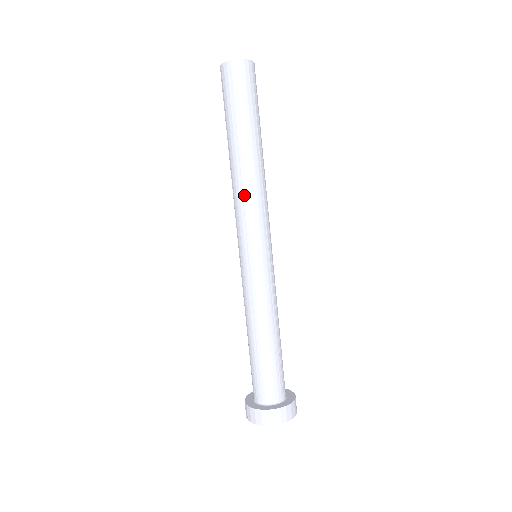
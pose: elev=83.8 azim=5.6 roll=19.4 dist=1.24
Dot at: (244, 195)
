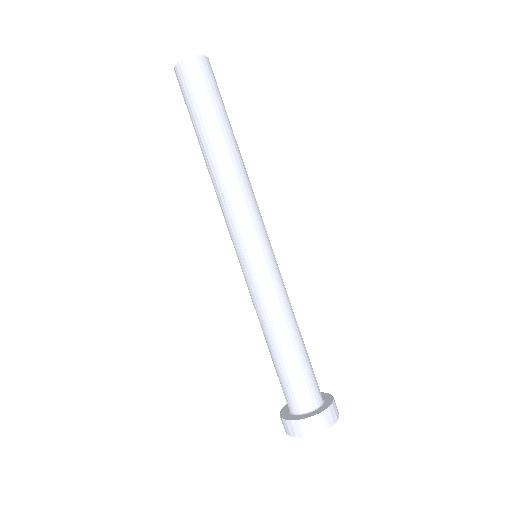
Dot at: (219, 198)
